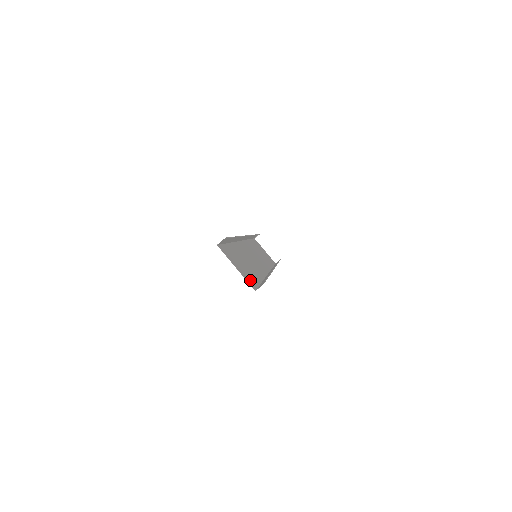
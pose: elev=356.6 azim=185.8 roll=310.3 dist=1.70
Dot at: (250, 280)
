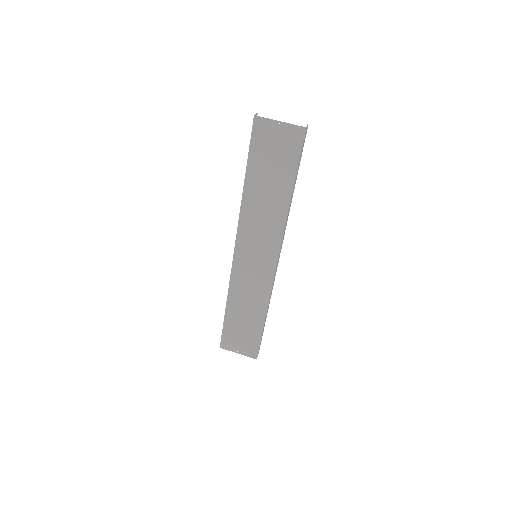
Dot at: (293, 141)
